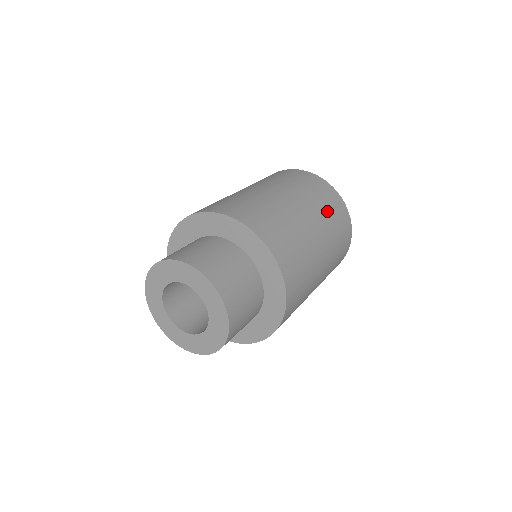
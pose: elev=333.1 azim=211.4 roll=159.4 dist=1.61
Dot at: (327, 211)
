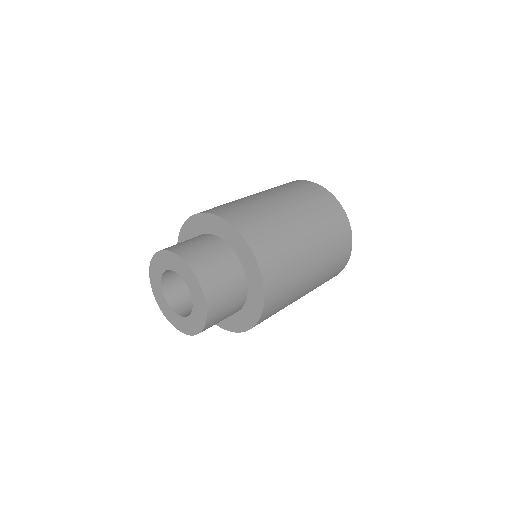
Dot at: (331, 239)
